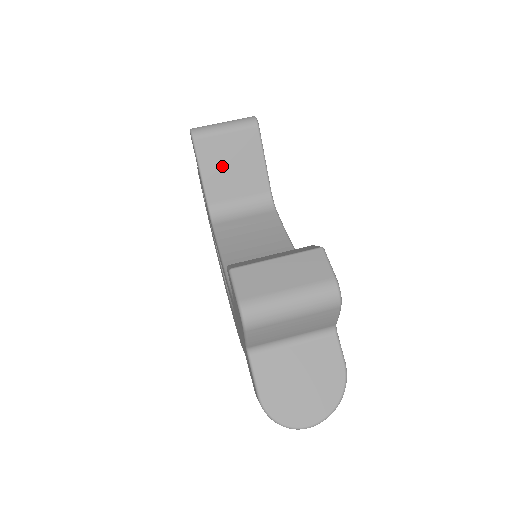
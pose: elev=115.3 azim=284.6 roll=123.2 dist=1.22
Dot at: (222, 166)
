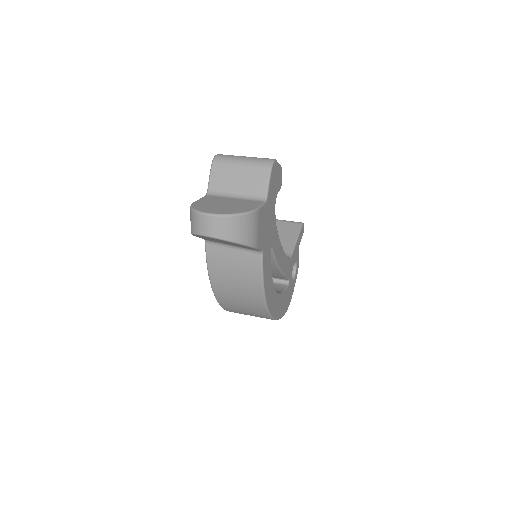
Dot at: occluded
